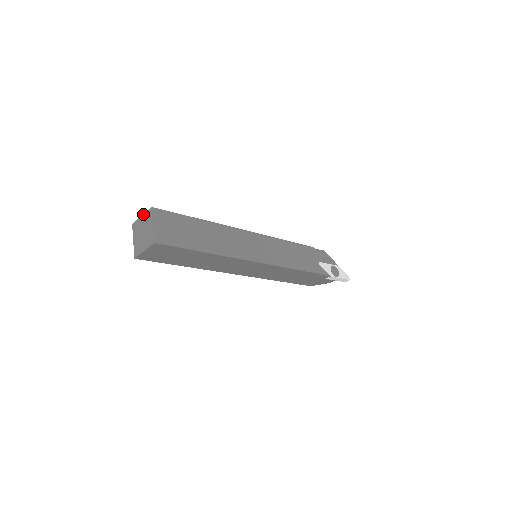
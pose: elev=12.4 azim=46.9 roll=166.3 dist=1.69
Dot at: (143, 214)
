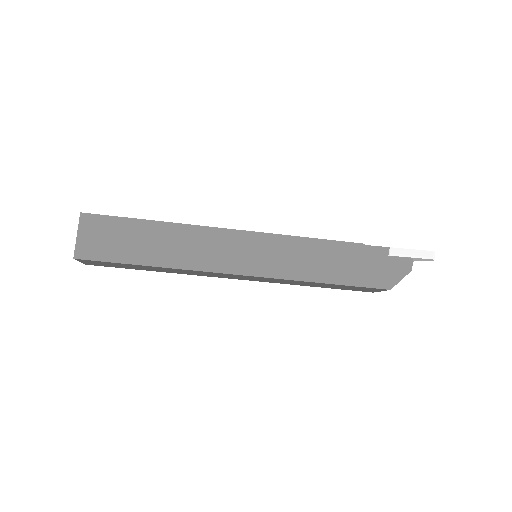
Dot at: occluded
